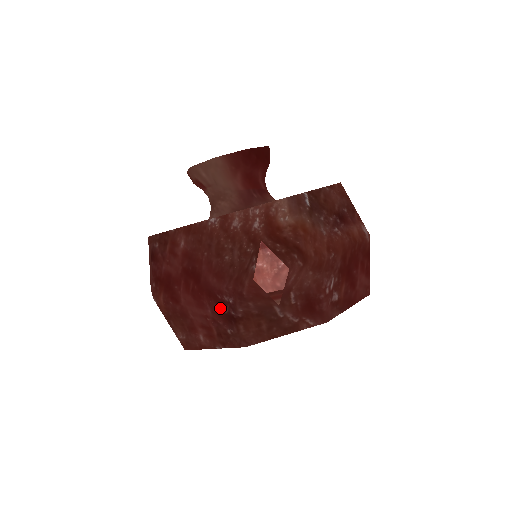
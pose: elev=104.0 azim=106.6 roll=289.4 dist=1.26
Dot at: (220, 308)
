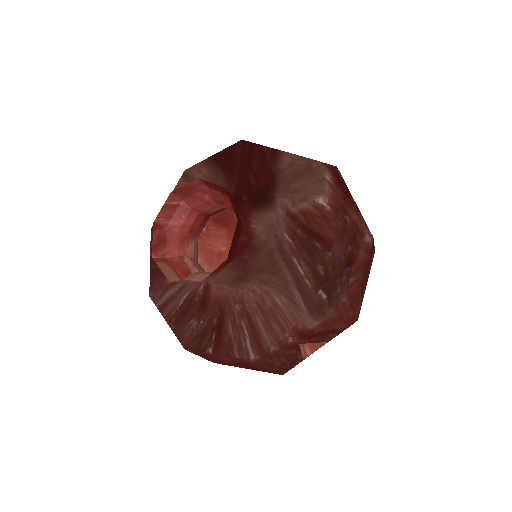
Dot at: occluded
